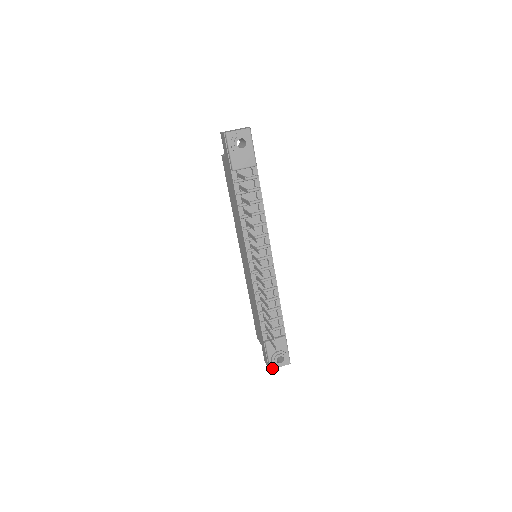
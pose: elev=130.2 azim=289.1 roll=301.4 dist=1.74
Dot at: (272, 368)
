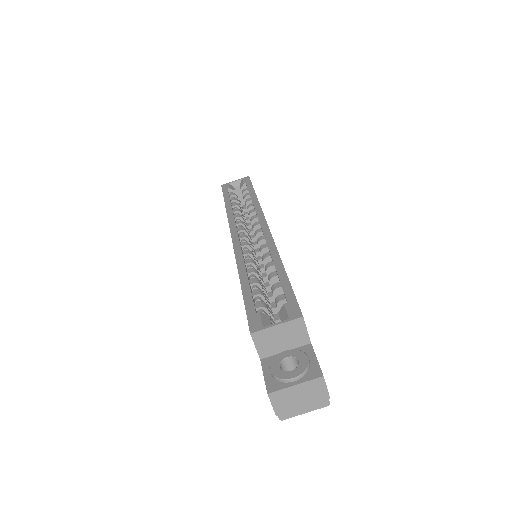
Dot at: occluded
